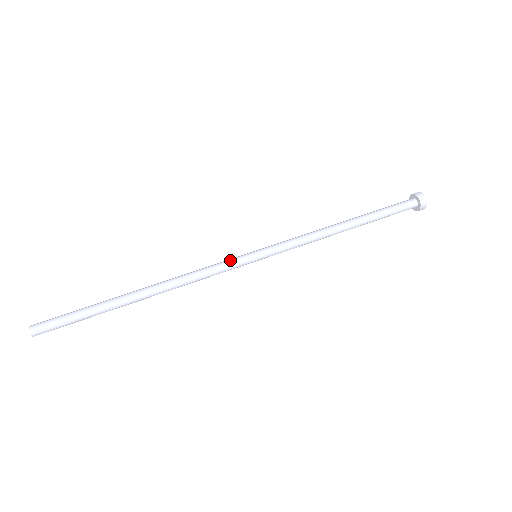
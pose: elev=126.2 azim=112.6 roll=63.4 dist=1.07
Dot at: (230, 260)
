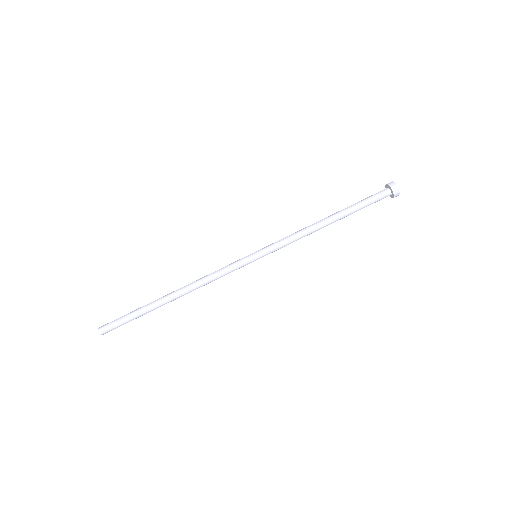
Dot at: (235, 261)
